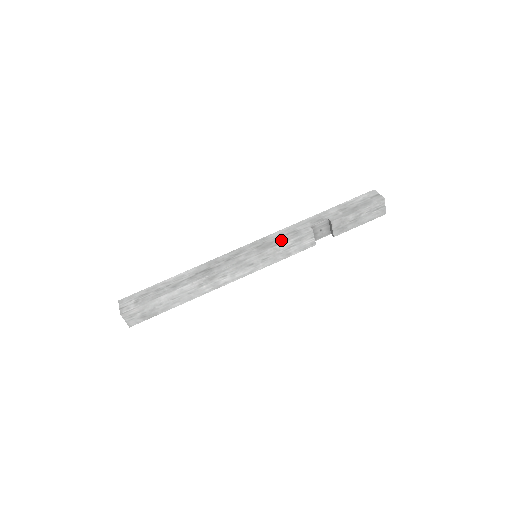
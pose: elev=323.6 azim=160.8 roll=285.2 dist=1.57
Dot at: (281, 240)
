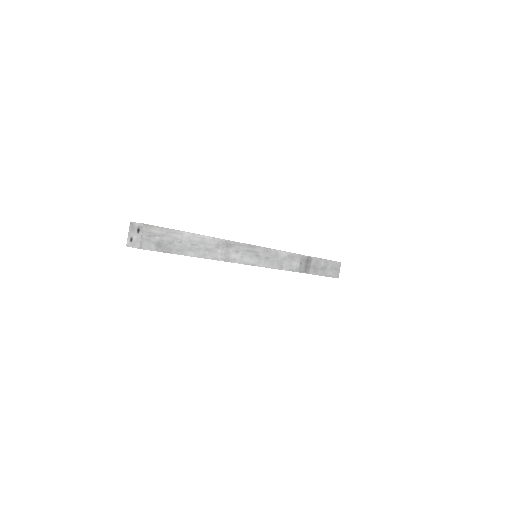
Dot at: occluded
